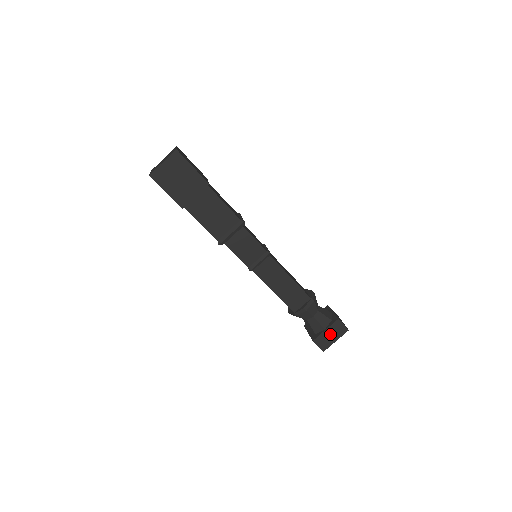
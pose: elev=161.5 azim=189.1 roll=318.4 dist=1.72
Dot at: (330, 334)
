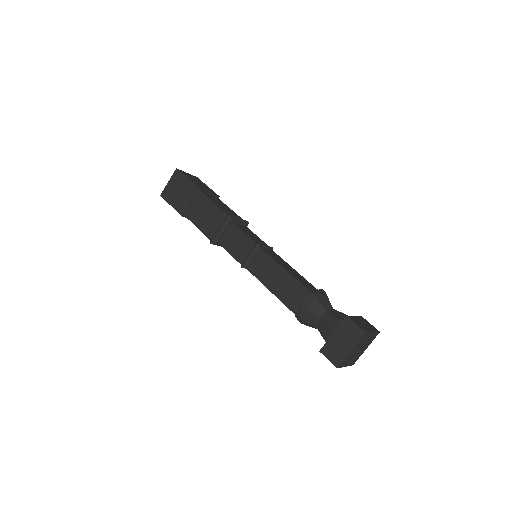
Dot at: (340, 340)
